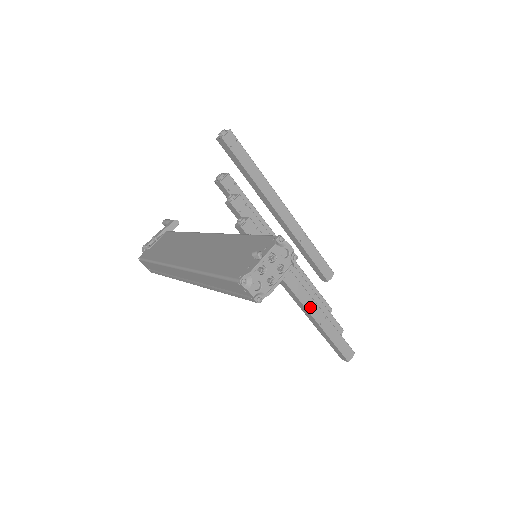
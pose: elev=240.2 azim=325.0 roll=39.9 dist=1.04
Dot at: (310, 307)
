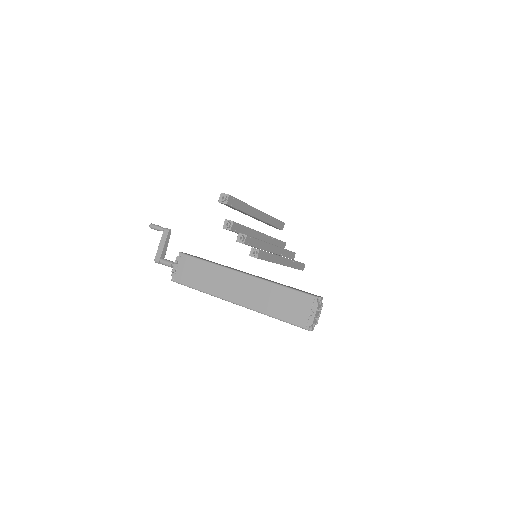
Dot at: (287, 264)
